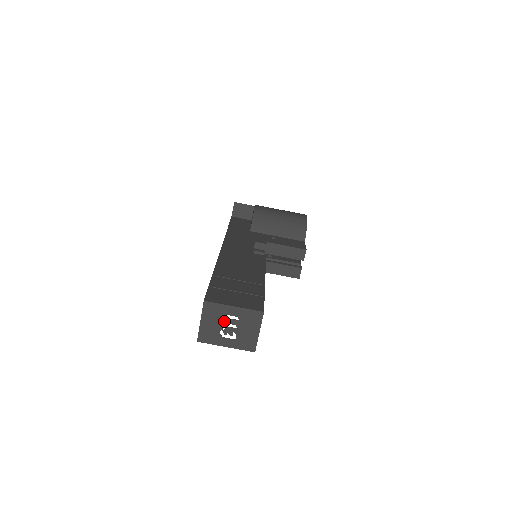
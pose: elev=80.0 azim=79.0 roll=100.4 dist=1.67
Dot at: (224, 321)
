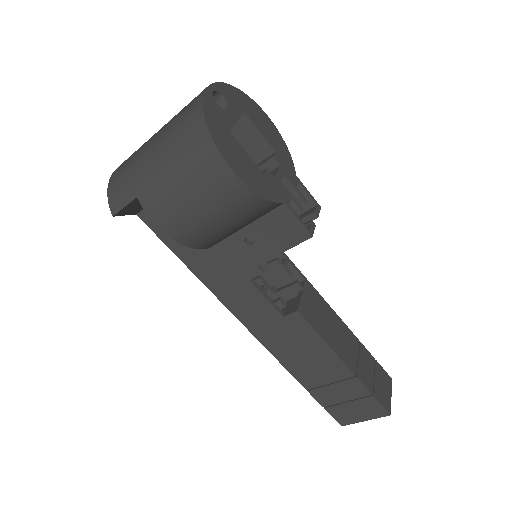
Dot at: occluded
